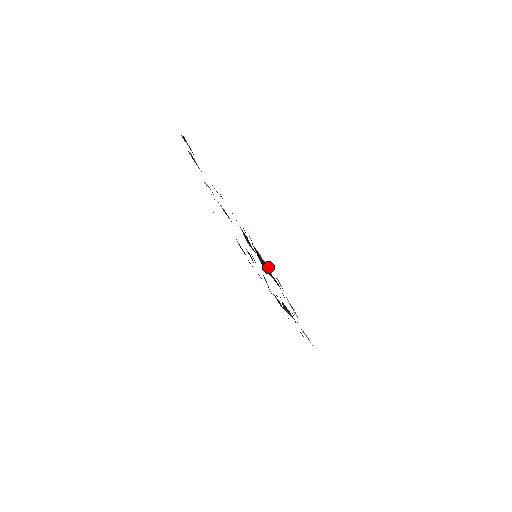
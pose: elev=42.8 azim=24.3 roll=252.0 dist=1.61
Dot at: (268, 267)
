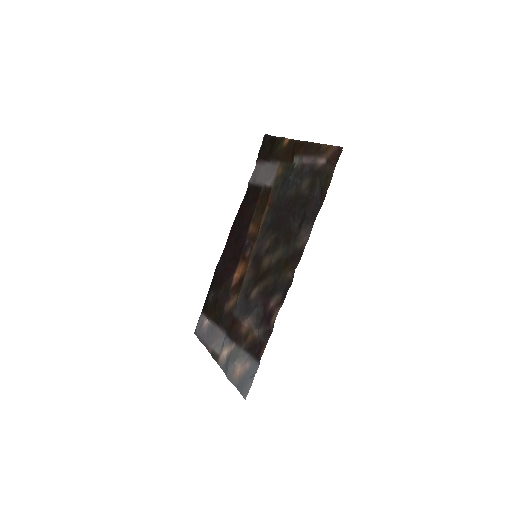
Dot at: (238, 285)
